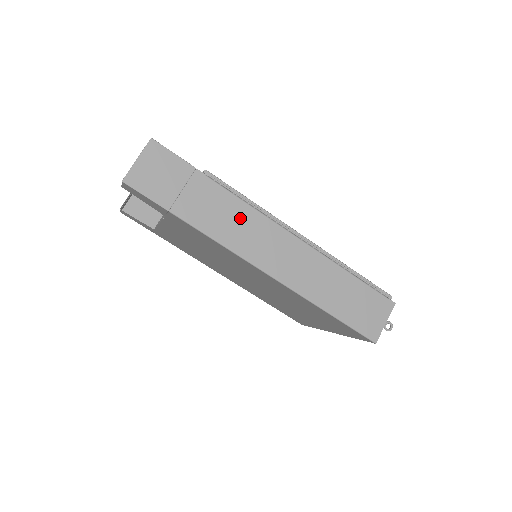
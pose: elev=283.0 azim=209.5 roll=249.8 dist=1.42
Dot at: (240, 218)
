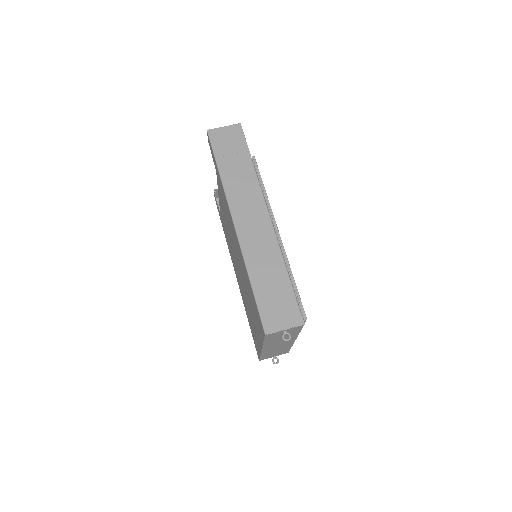
Dot at: (249, 190)
